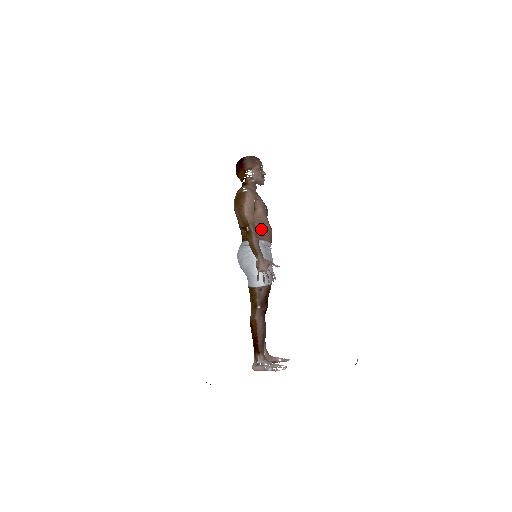
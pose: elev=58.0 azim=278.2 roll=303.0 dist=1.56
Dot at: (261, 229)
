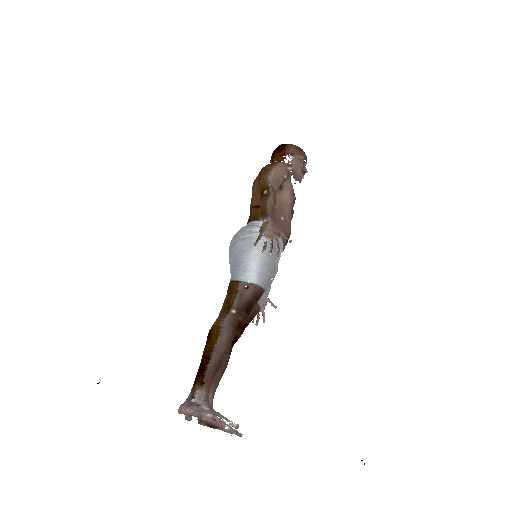
Dot at: (279, 217)
